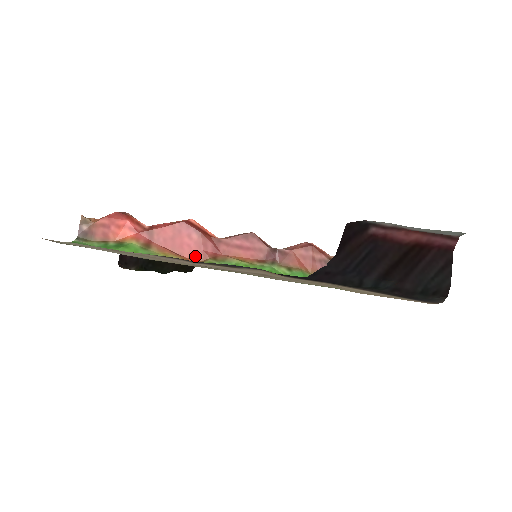
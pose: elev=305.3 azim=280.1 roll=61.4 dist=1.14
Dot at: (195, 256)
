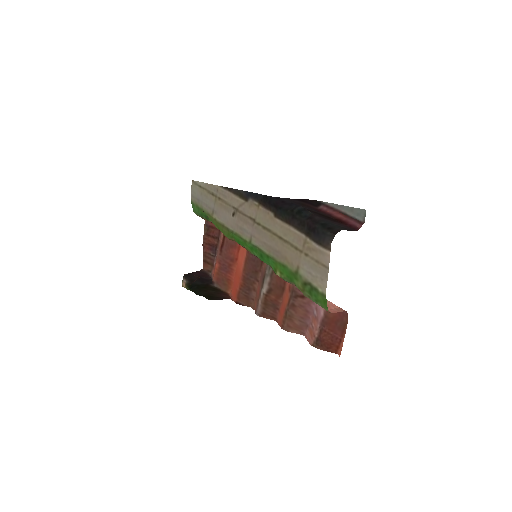
Dot at: occluded
